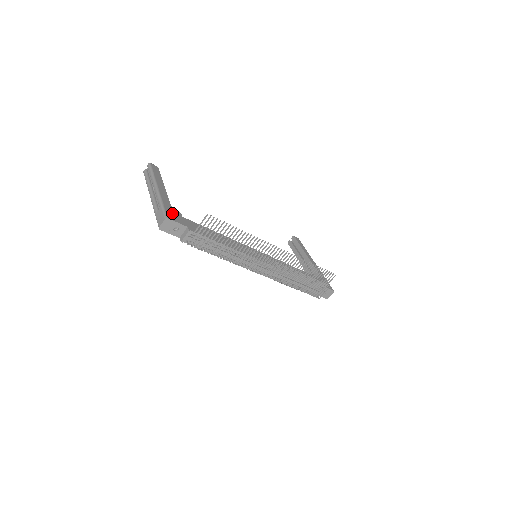
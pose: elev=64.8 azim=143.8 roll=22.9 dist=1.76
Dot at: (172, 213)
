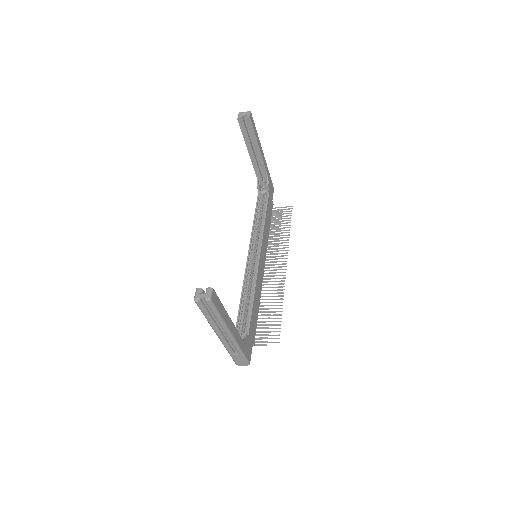
Dot at: (247, 350)
